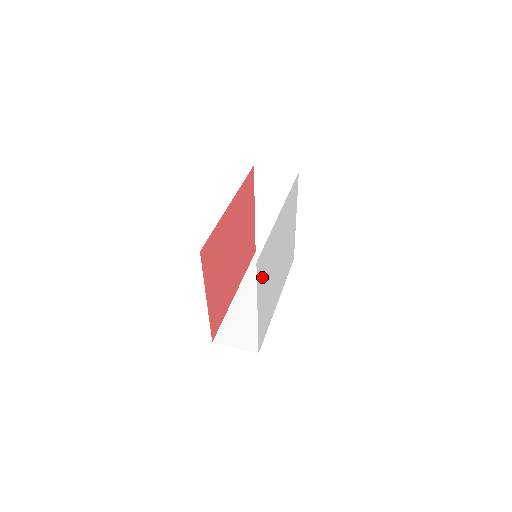
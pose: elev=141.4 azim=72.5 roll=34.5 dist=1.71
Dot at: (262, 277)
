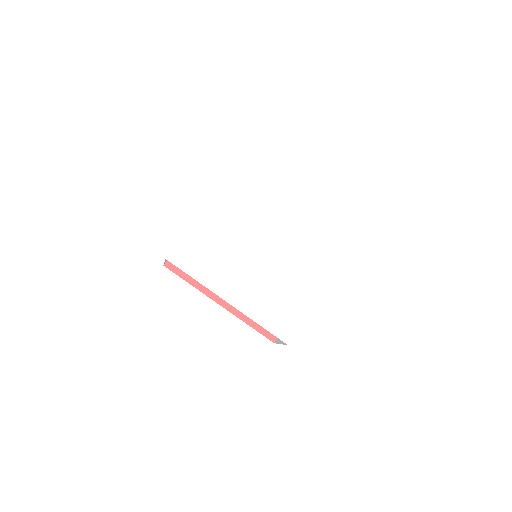
Dot at: (232, 195)
